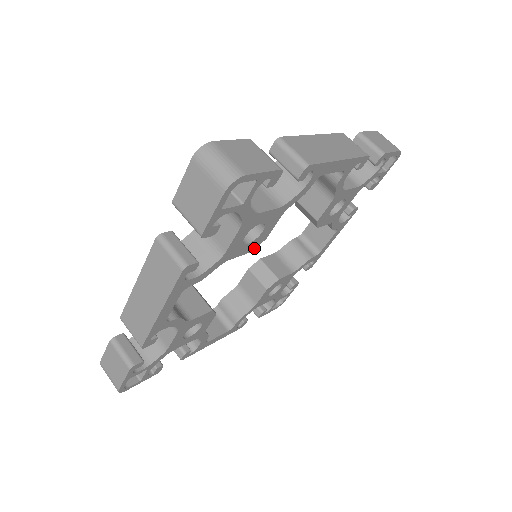
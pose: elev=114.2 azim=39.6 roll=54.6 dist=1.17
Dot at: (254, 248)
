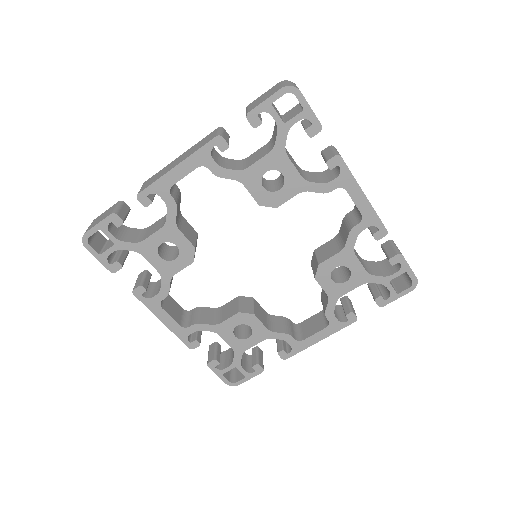
Dot at: (264, 205)
